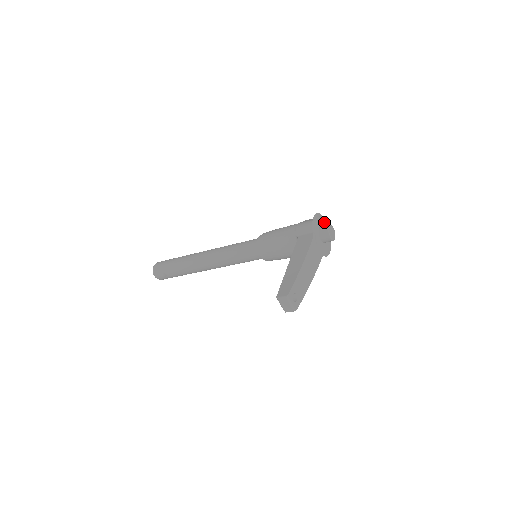
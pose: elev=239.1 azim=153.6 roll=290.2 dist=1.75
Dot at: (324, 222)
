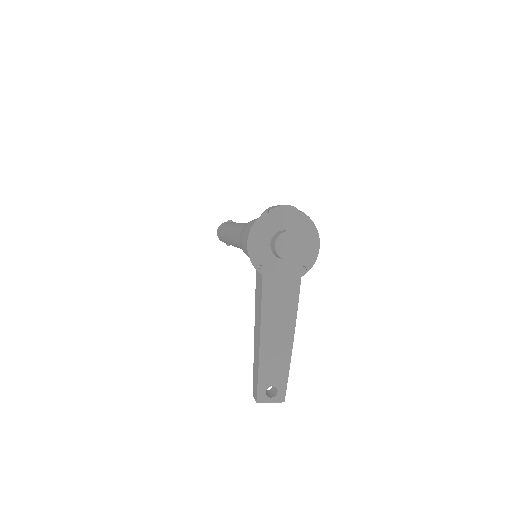
Dot at: (280, 214)
